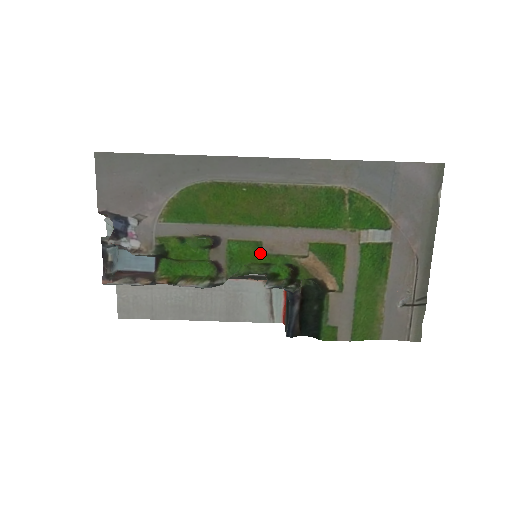
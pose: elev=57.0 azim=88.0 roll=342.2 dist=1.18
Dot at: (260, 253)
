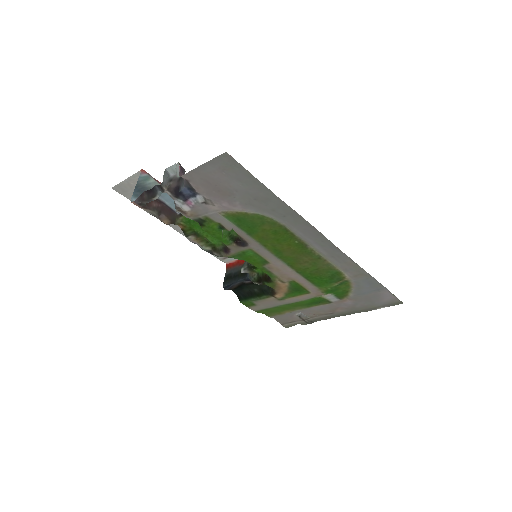
Dot at: (261, 265)
